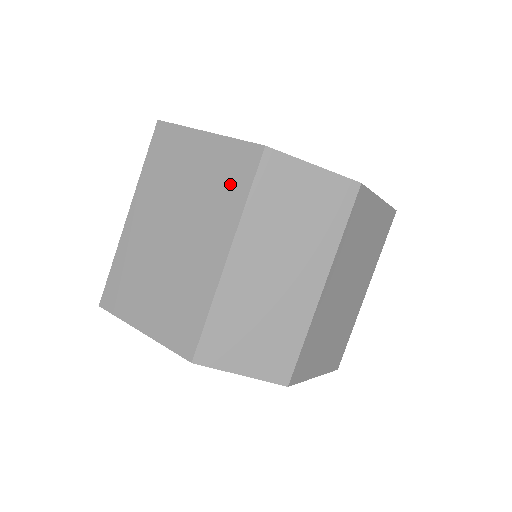
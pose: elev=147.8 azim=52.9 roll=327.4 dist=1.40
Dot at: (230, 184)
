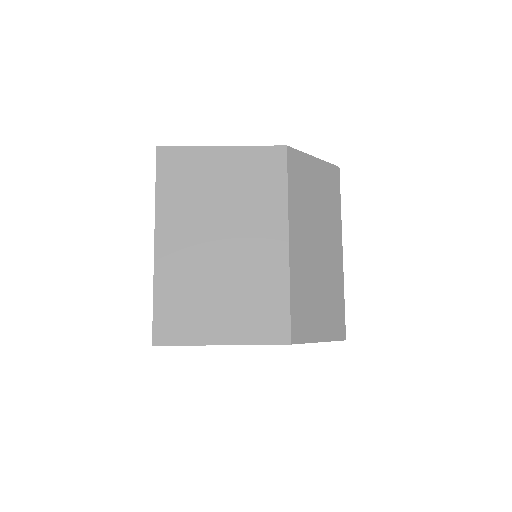
Dot at: (266, 183)
